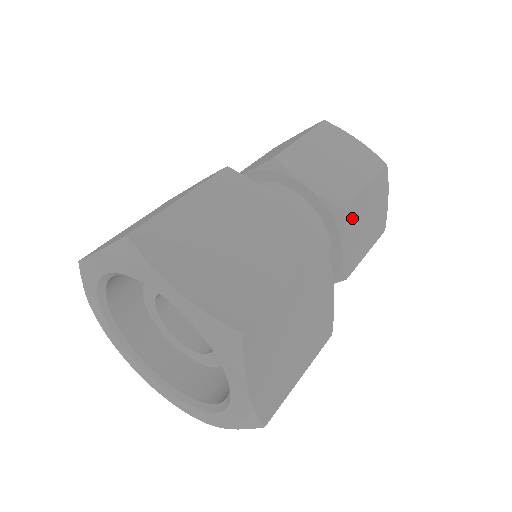
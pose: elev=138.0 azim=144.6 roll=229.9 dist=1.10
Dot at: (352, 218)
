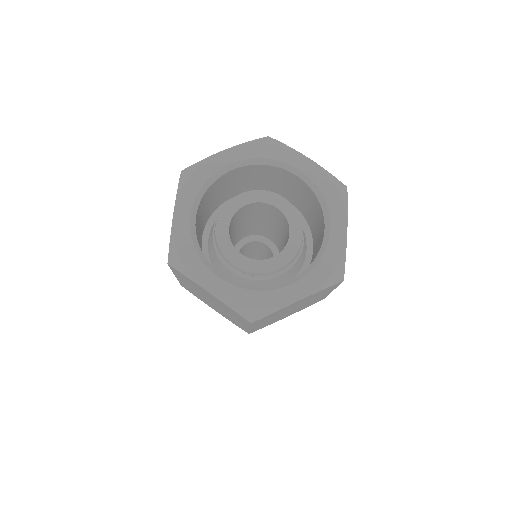
Dot at: occluded
